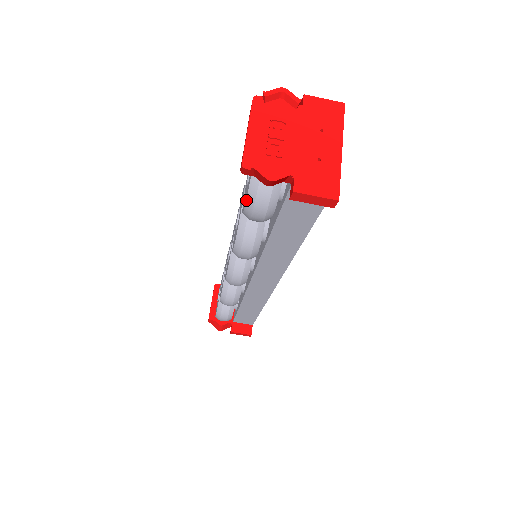
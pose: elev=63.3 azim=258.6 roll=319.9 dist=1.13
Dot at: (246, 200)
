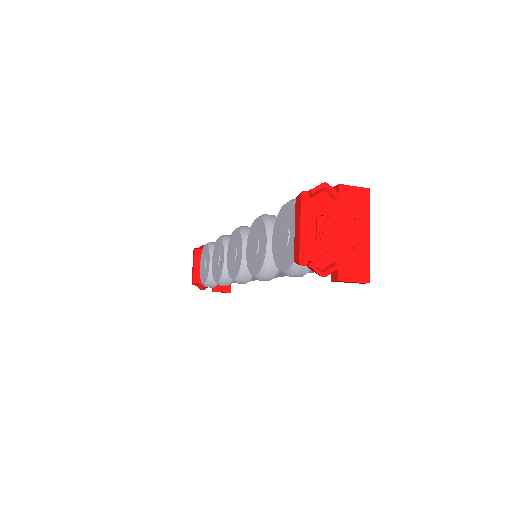
Dot at: (288, 269)
